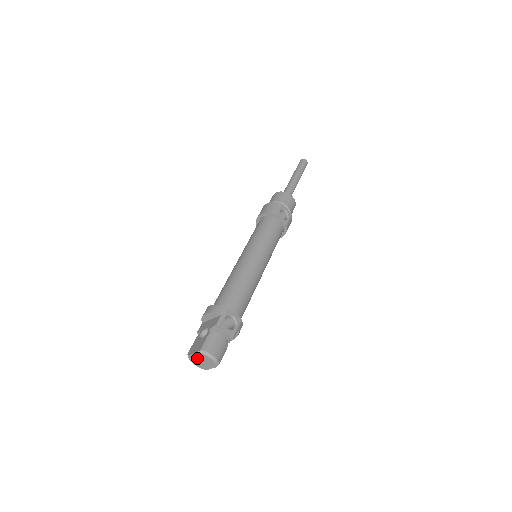
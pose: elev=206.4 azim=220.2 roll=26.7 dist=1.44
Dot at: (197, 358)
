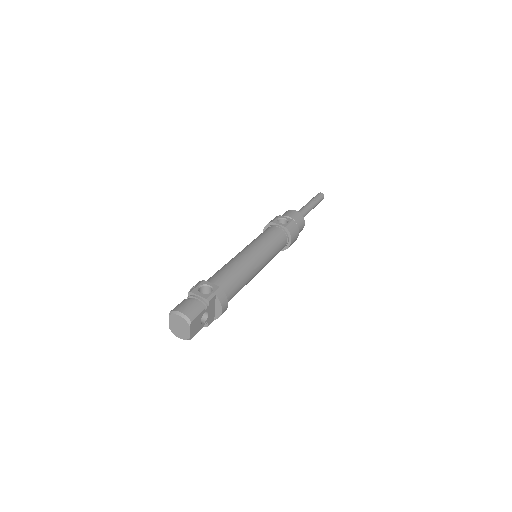
Dot at: (174, 326)
